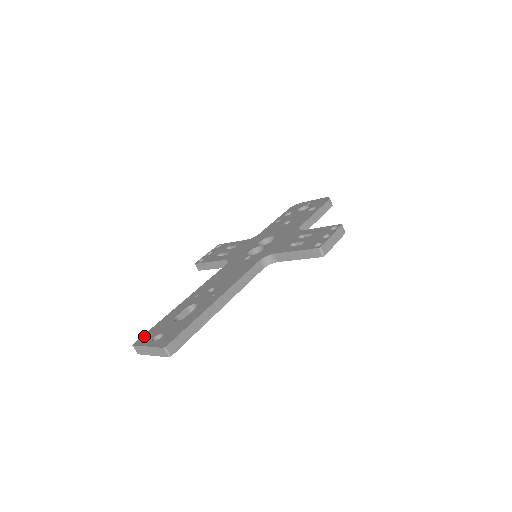
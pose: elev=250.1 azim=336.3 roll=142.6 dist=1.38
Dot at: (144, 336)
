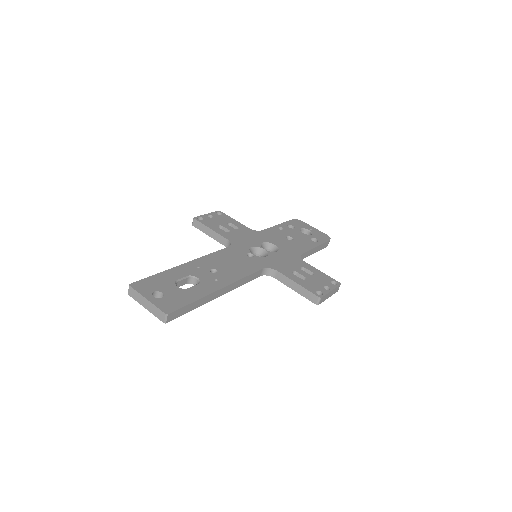
Dot at: (142, 282)
